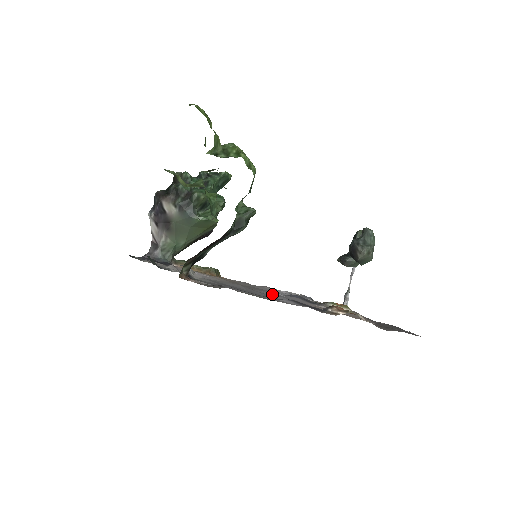
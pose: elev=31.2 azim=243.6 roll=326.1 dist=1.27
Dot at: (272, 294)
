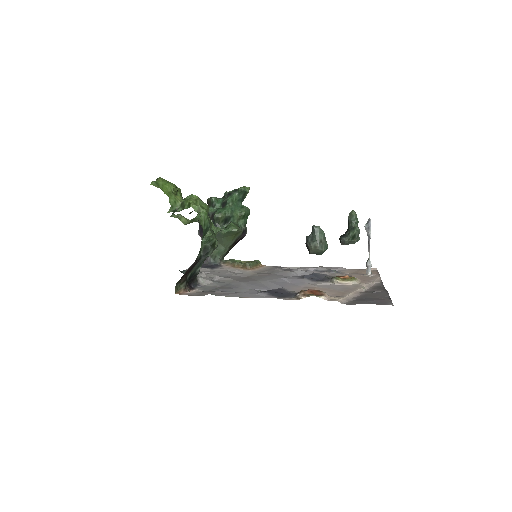
Dot at: (272, 283)
